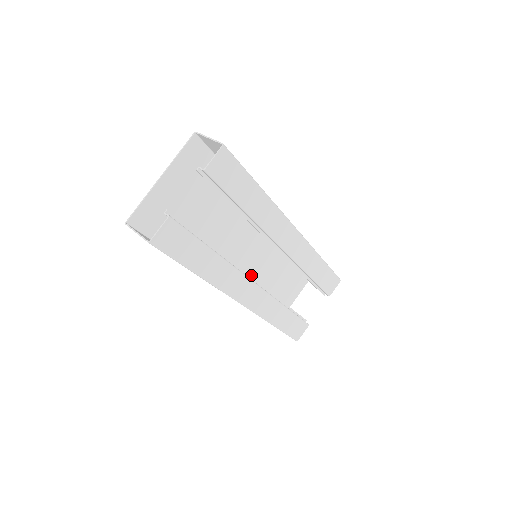
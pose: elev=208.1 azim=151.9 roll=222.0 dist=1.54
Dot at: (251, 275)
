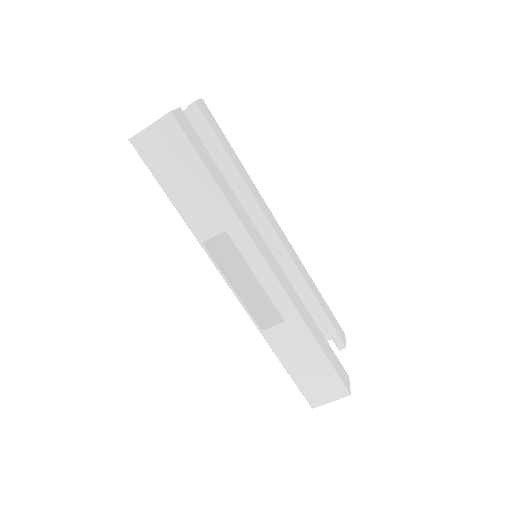
Dot at: (257, 302)
